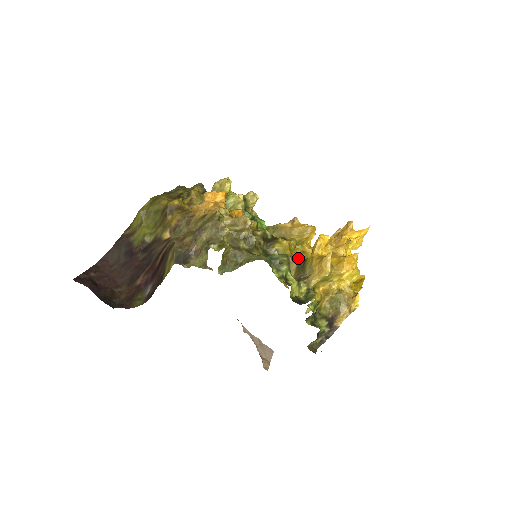
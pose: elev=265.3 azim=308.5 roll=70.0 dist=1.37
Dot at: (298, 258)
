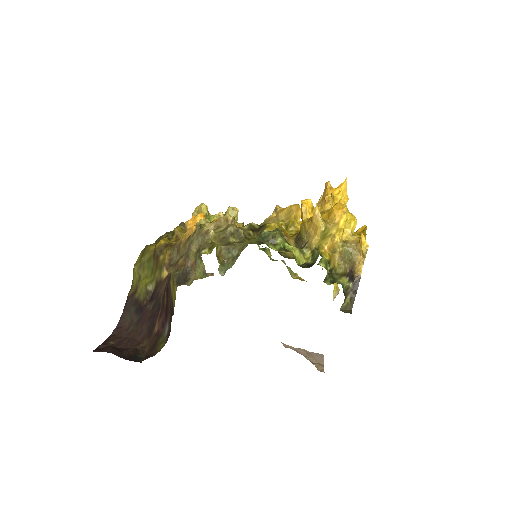
Dot at: (293, 235)
